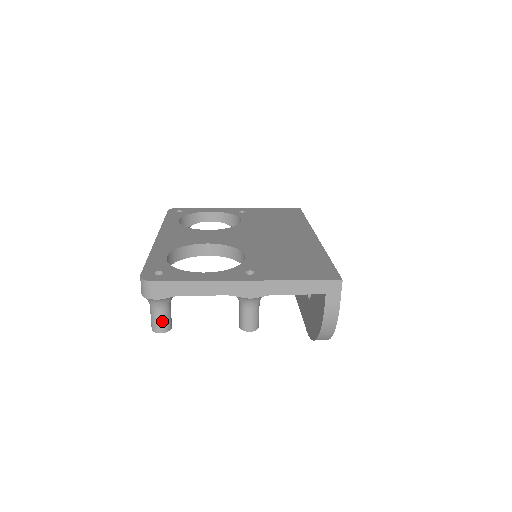
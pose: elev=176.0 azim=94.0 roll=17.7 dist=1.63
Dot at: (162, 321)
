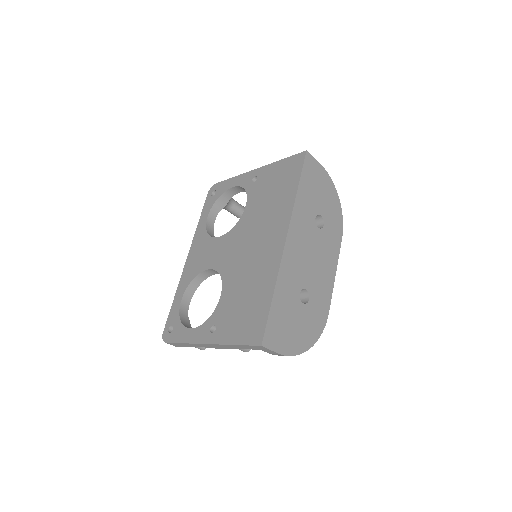
Dot at: (196, 347)
